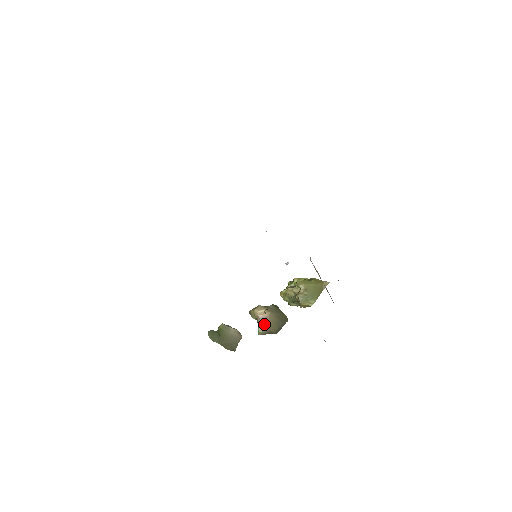
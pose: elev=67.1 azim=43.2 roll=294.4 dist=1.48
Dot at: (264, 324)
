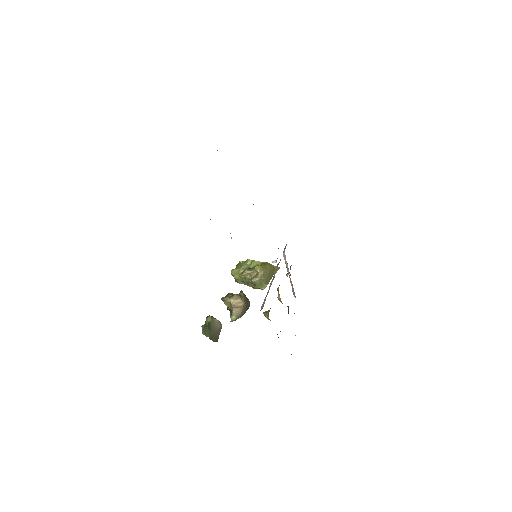
Dot at: (238, 313)
